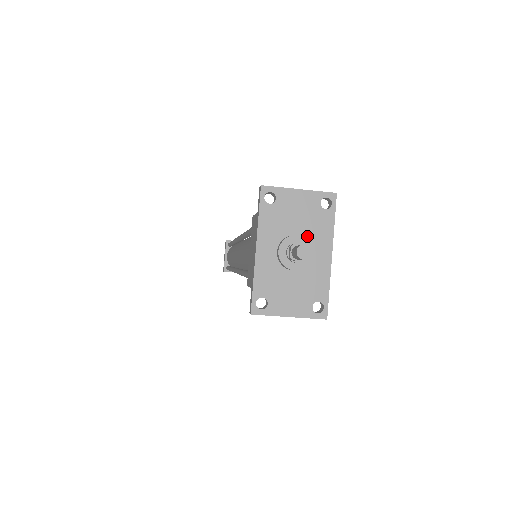
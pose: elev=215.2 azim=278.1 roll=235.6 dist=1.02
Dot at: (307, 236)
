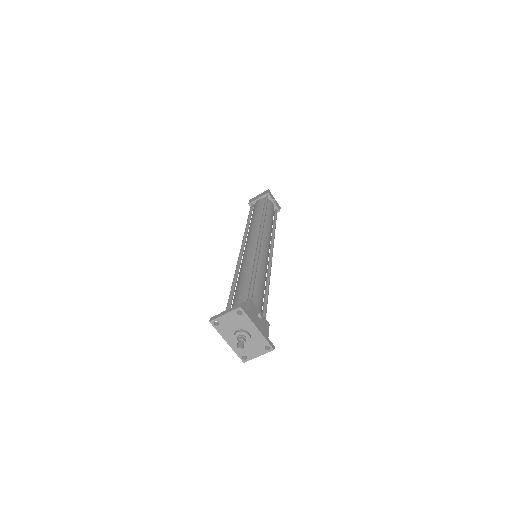
Dot at: (242, 328)
